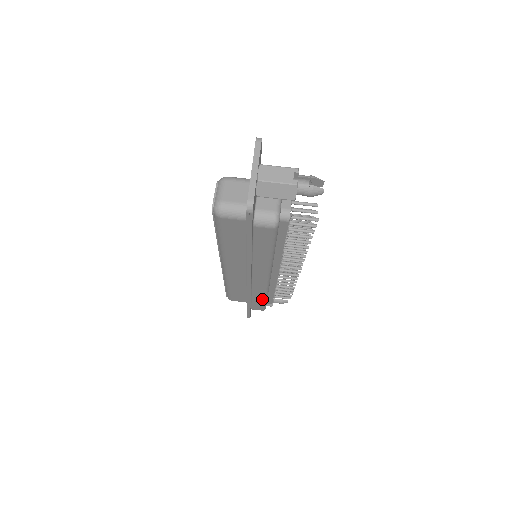
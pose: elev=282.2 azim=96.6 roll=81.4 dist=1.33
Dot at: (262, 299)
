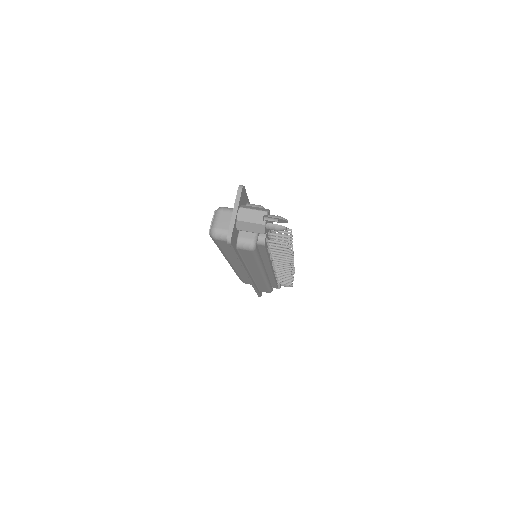
Dot at: (265, 286)
